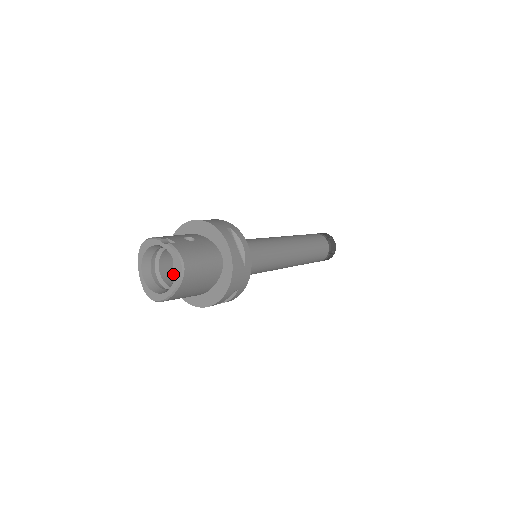
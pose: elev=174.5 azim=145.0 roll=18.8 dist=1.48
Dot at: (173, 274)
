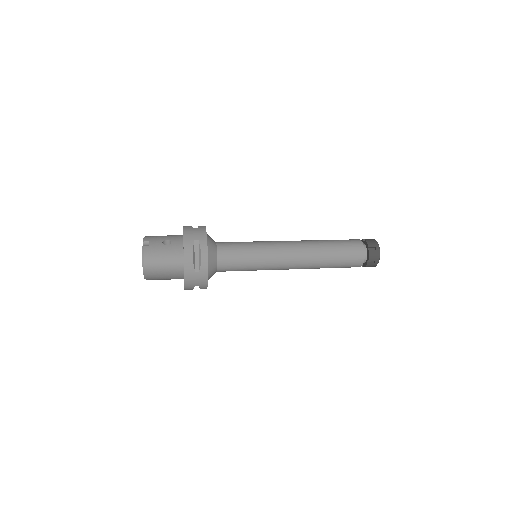
Dot at: occluded
